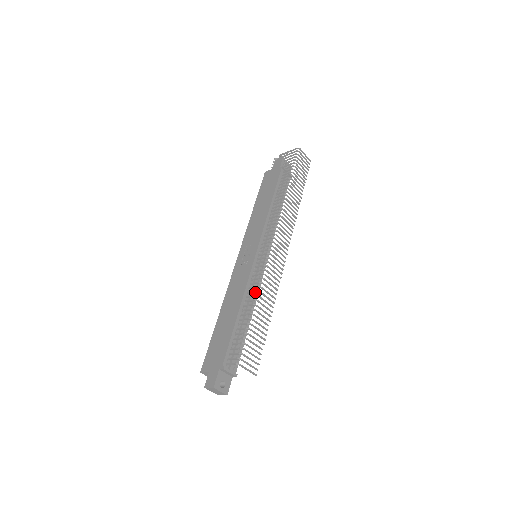
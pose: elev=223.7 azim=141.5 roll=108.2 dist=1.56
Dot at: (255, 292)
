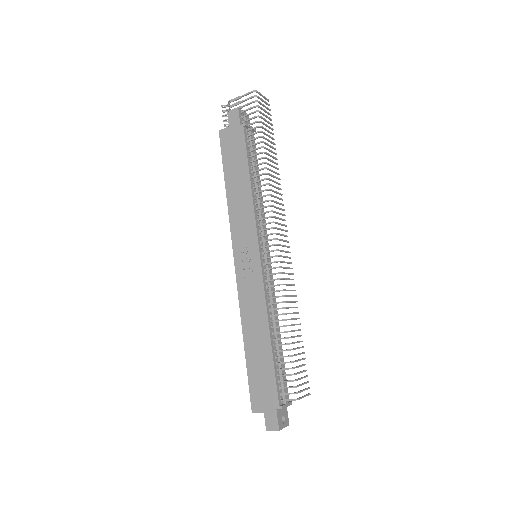
Dot at: occluded
